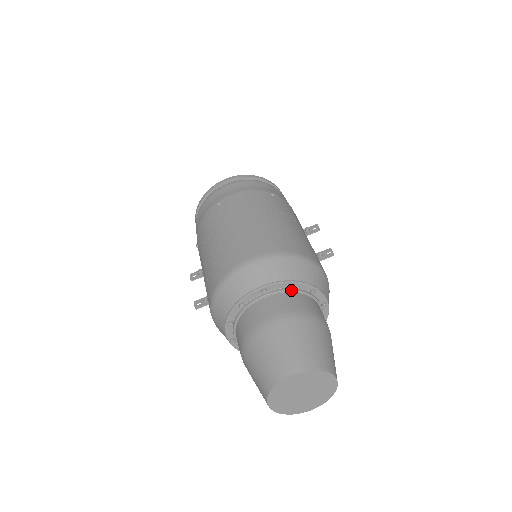
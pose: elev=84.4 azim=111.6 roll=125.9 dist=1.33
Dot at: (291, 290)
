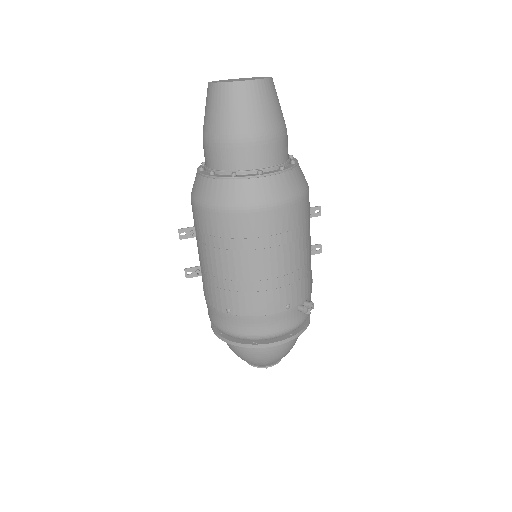
Dot at: occluded
